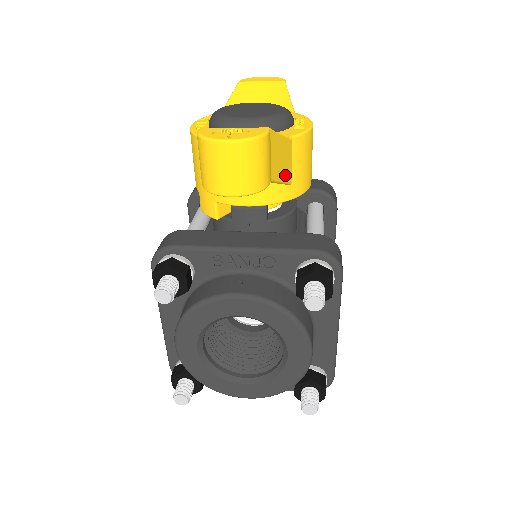
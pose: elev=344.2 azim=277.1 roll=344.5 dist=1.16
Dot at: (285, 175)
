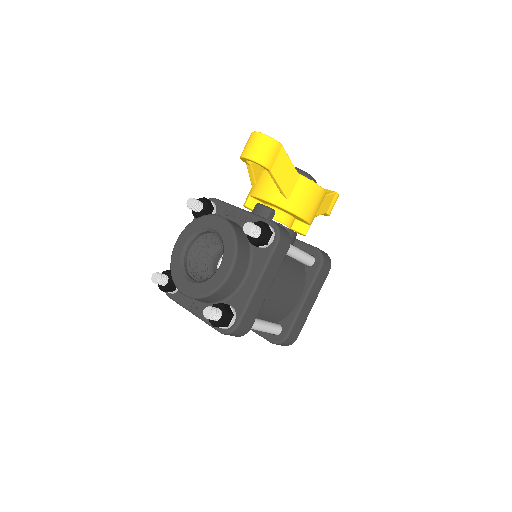
Dot at: (285, 186)
